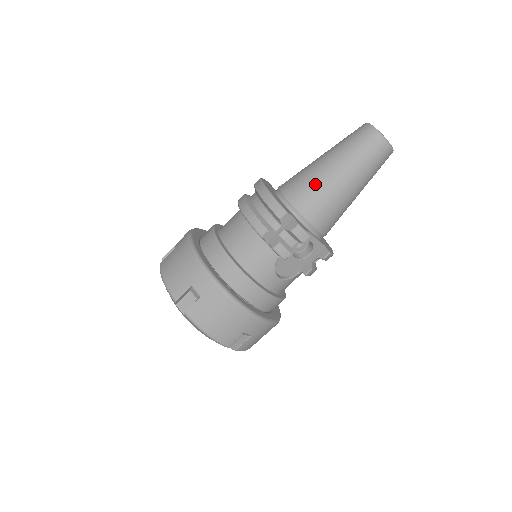
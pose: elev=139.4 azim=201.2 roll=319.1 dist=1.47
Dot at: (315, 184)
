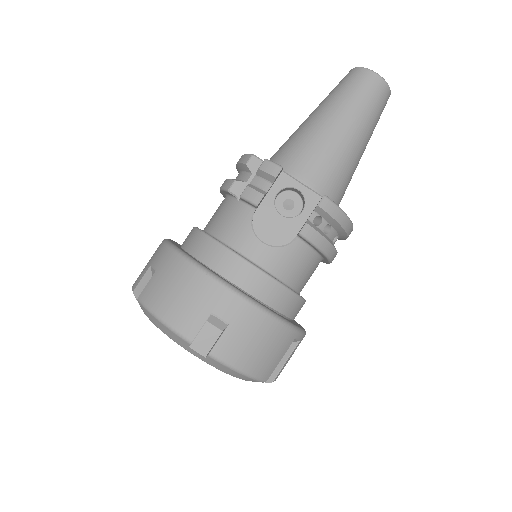
Dot at: (294, 135)
